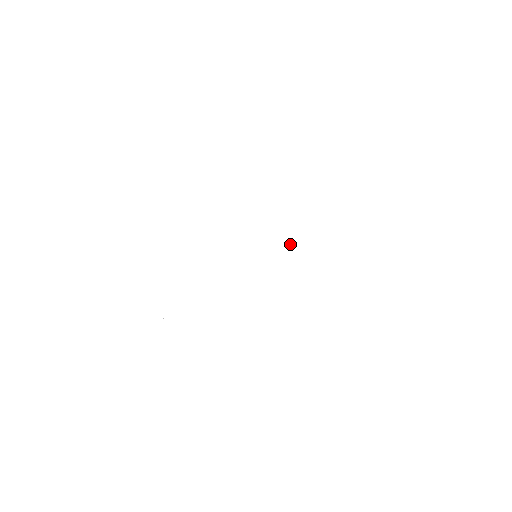
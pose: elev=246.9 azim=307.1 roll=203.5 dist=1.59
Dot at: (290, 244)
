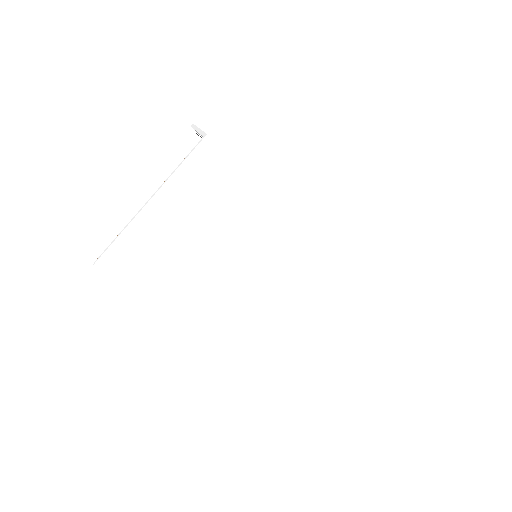
Dot at: (290, 256)
